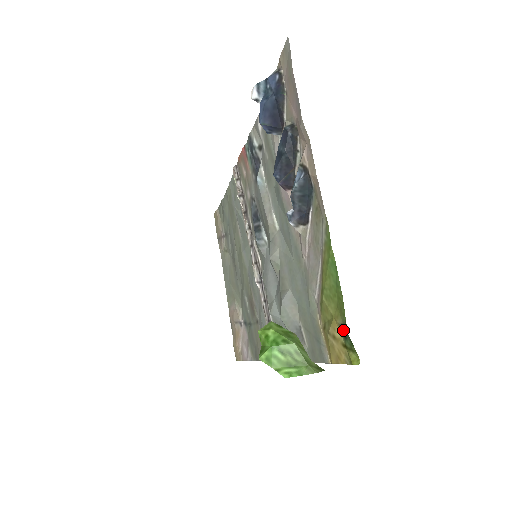
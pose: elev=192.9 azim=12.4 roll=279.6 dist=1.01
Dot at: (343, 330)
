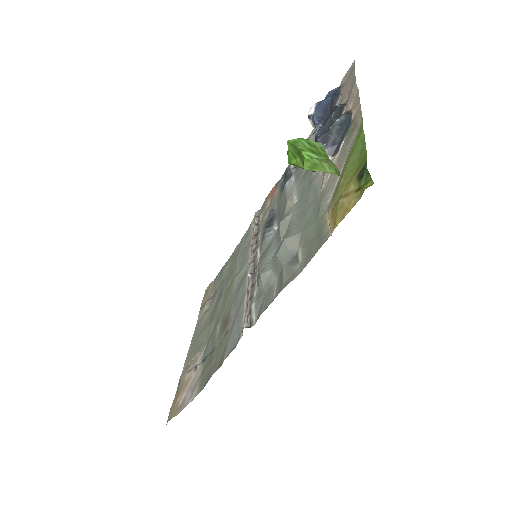
Dot at: (361, 173)
